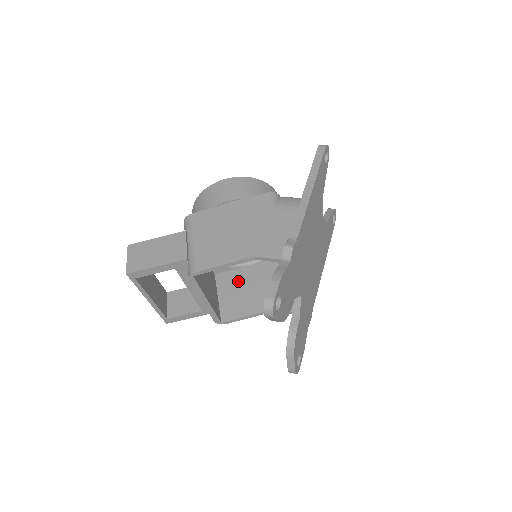
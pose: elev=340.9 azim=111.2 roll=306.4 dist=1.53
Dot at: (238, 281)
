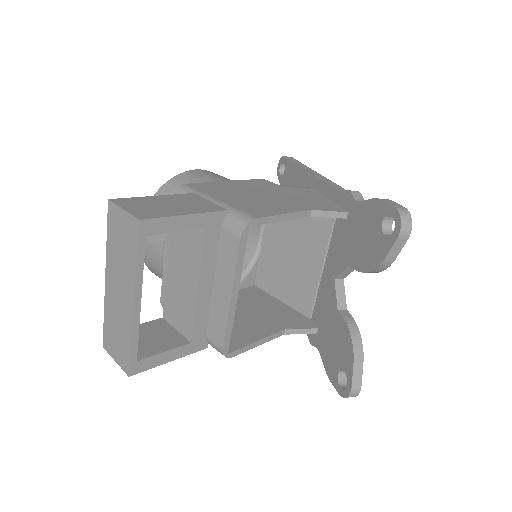
Dot at: occluded
